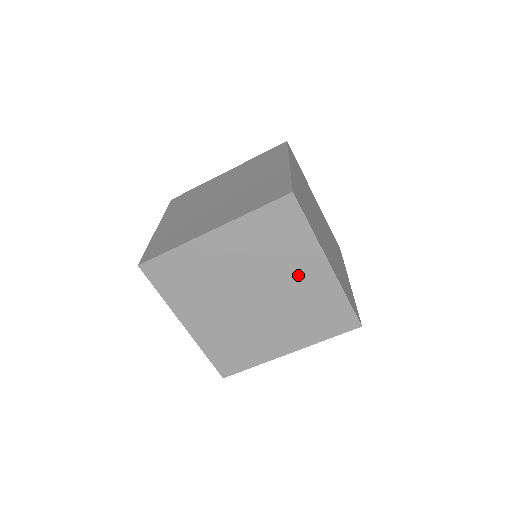
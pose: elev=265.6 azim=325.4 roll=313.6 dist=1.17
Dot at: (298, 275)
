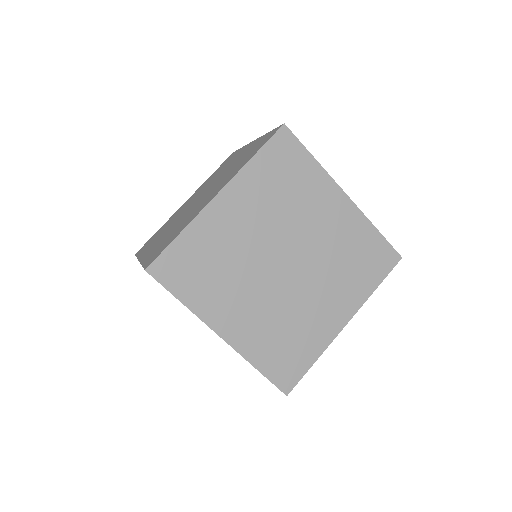
Dot at: (321, 218)
